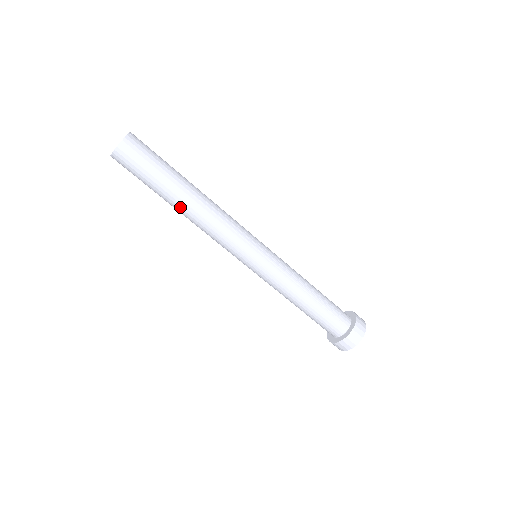
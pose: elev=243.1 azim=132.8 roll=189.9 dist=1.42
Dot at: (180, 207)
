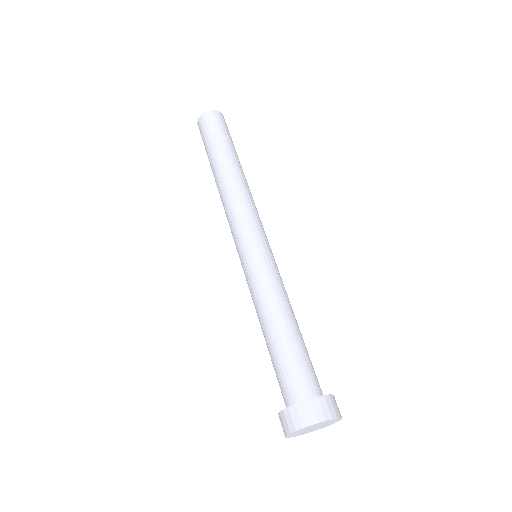
Dot at: (219, 171)
